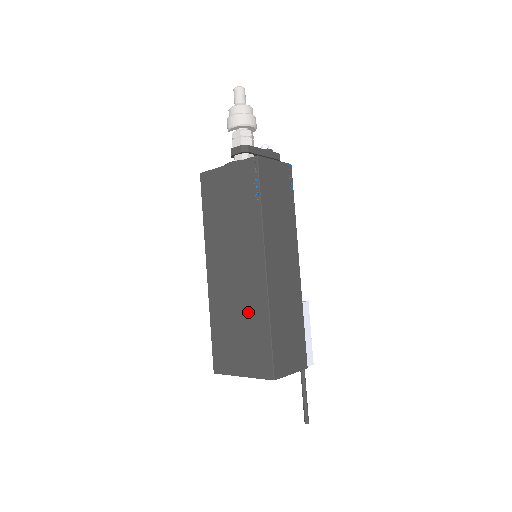
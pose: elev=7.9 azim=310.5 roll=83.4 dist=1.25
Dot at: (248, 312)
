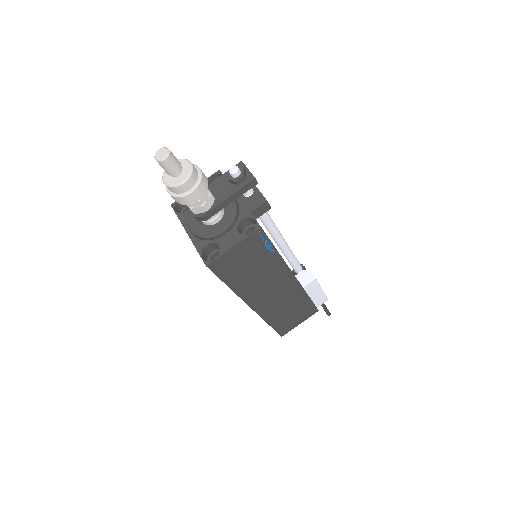
Dot at: occluded
